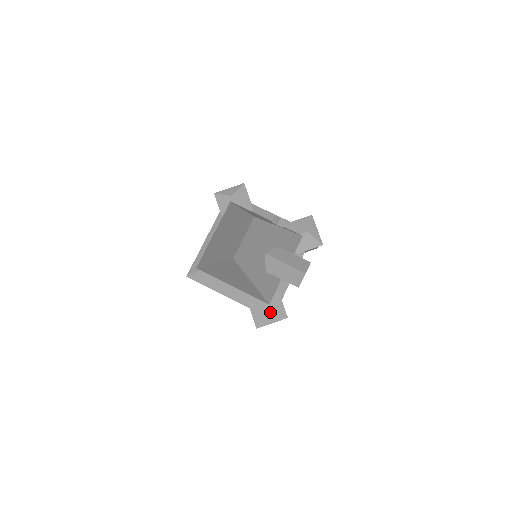
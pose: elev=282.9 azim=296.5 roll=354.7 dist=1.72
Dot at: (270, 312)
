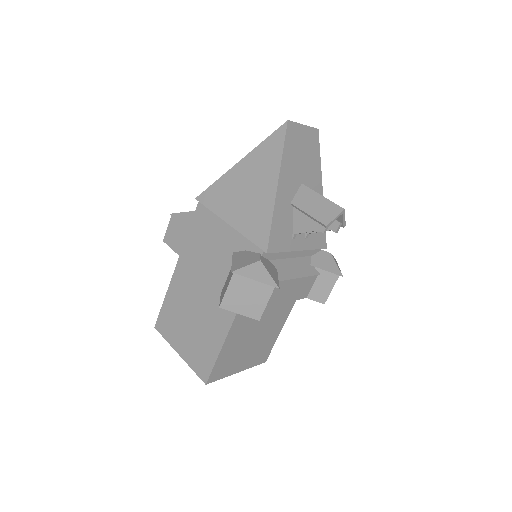
Dot at: (262, 263)
